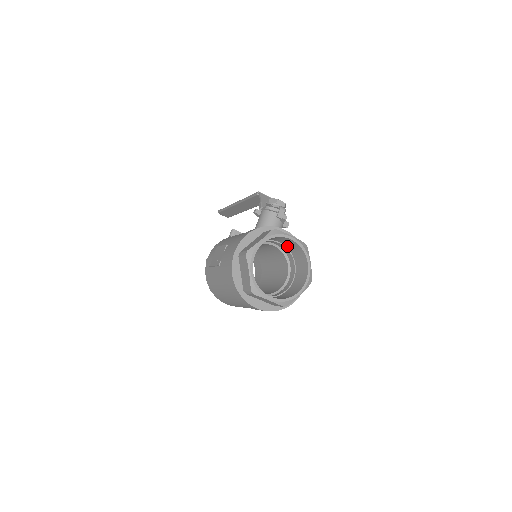
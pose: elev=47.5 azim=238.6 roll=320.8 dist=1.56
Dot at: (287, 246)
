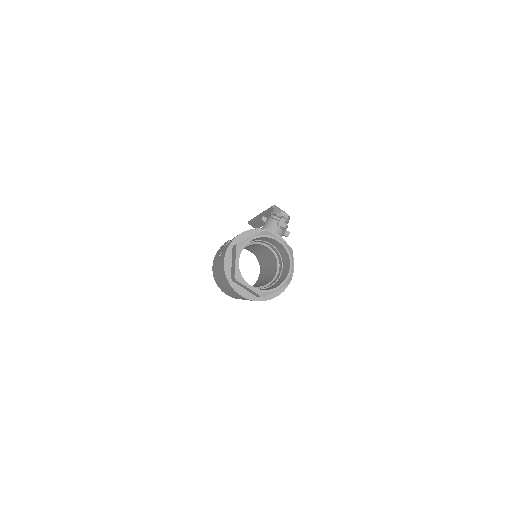
Dot at: (277, 248)
